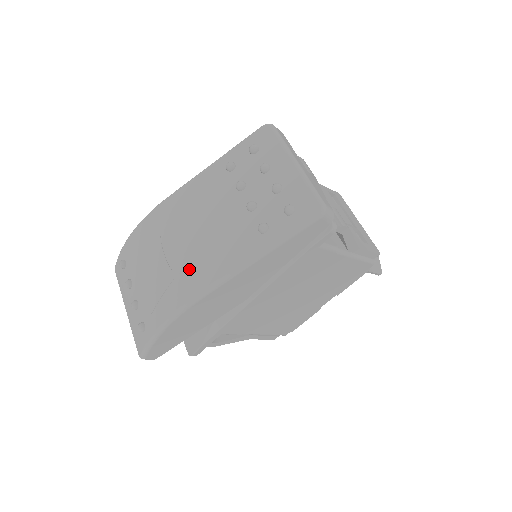
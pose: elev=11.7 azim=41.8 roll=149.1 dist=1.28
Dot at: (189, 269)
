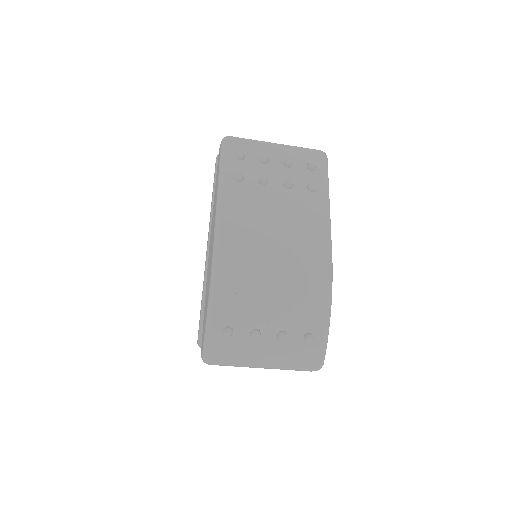
Dot at: (304, 254)
